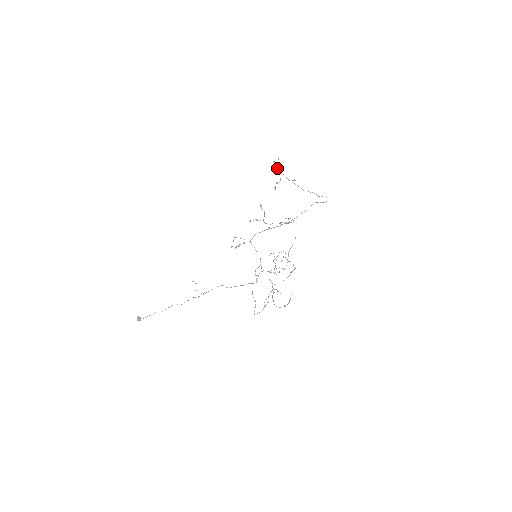
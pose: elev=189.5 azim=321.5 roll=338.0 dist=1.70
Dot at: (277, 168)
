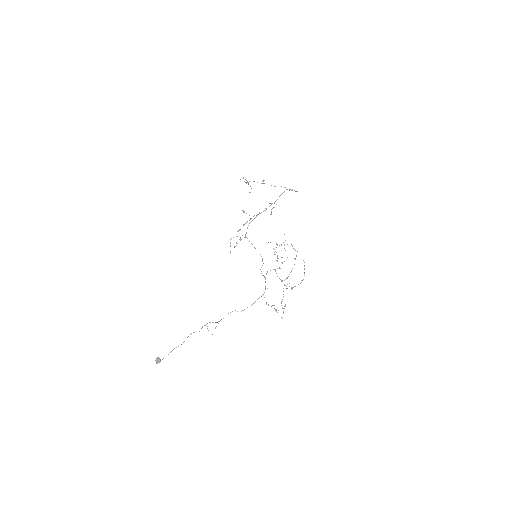
Dot at: (245, 182)
